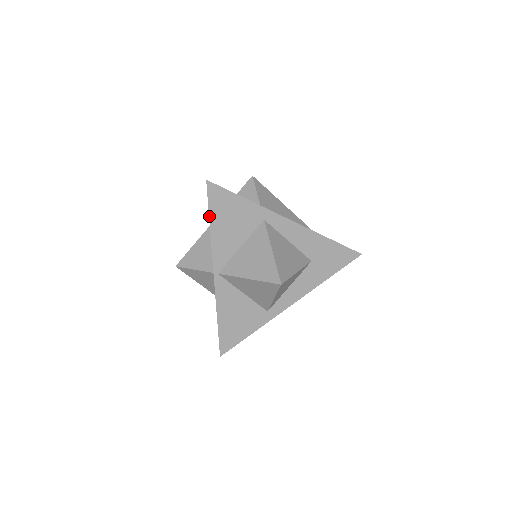
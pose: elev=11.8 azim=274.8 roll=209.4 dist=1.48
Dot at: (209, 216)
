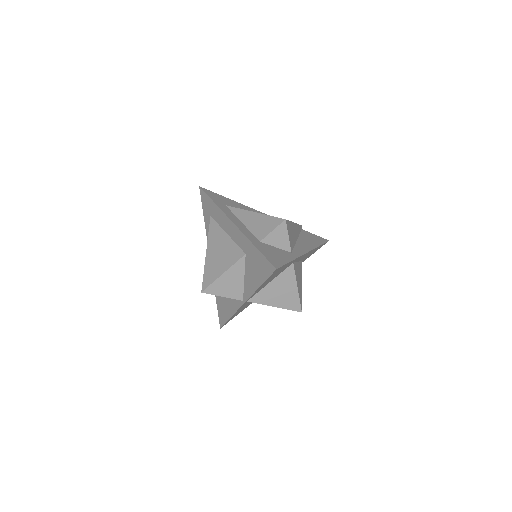
Dot at: (263, 283)
